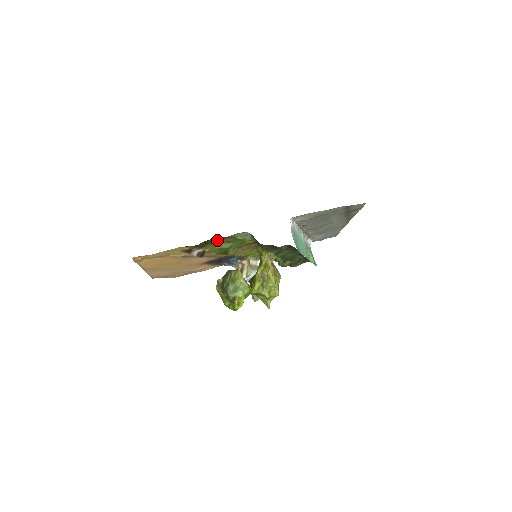
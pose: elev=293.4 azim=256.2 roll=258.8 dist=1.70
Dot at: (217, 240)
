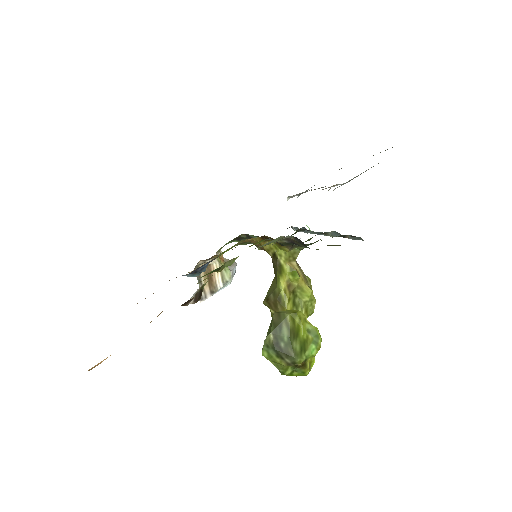
Dot at: occluded
